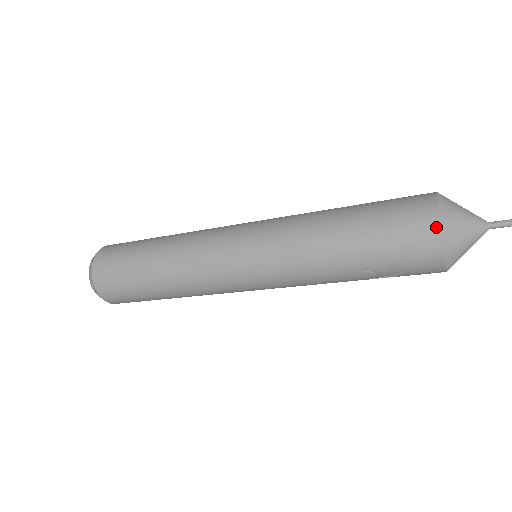
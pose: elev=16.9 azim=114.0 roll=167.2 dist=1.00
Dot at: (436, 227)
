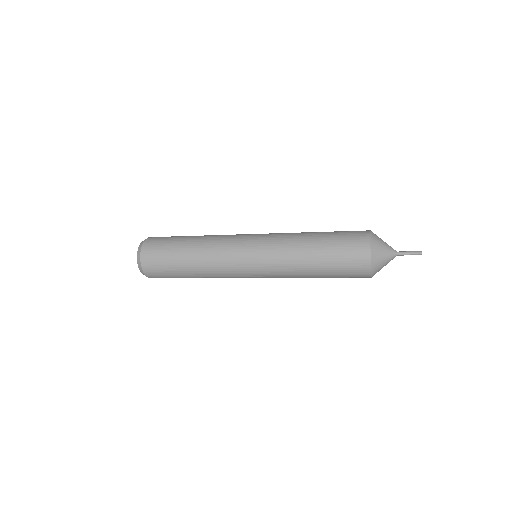
Dot at: (368, 271)
